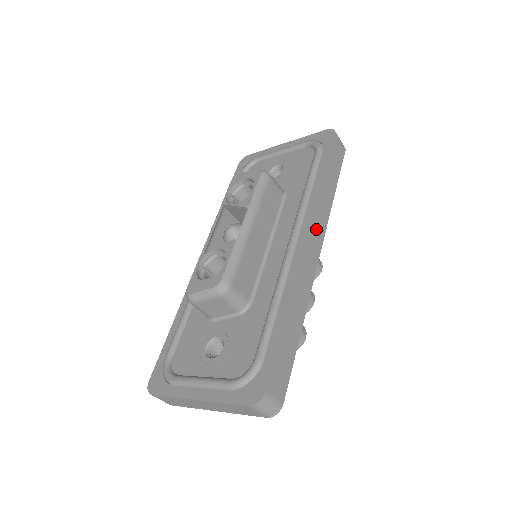
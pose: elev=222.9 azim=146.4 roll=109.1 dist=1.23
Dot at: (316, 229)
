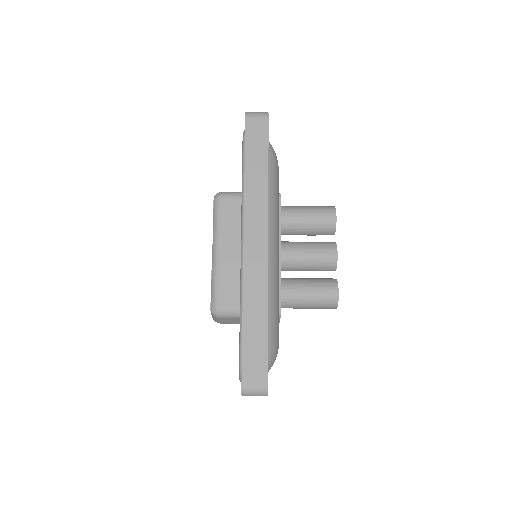
Dot at: (253, 225)
